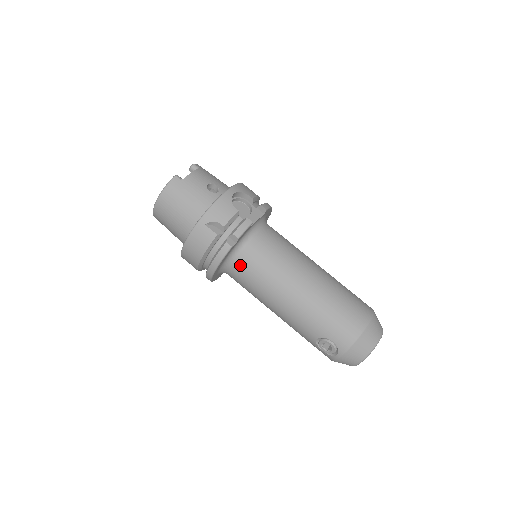
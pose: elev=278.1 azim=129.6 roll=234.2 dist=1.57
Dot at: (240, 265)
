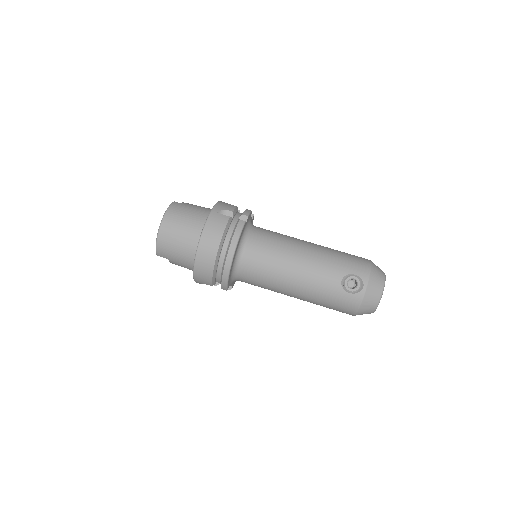
Dot at: (253, 244)
